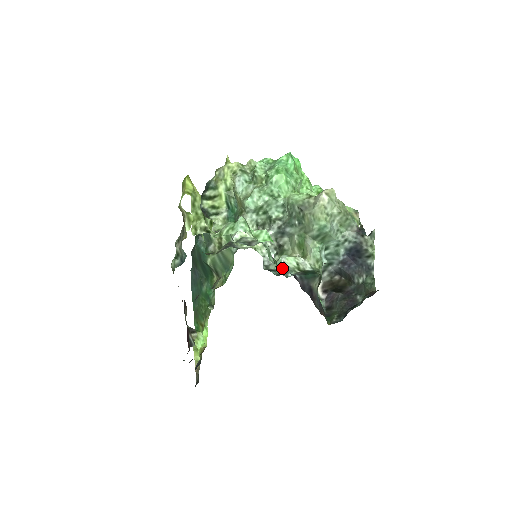
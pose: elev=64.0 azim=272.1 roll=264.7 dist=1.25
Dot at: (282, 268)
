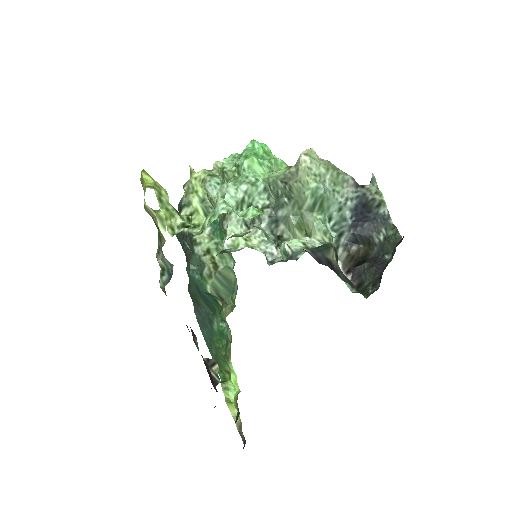
Dot at: occluded
